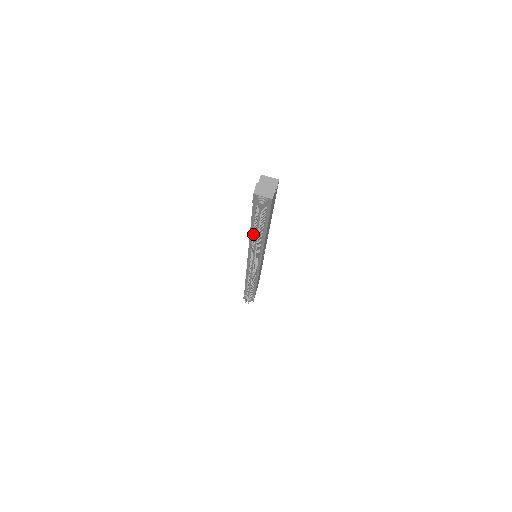
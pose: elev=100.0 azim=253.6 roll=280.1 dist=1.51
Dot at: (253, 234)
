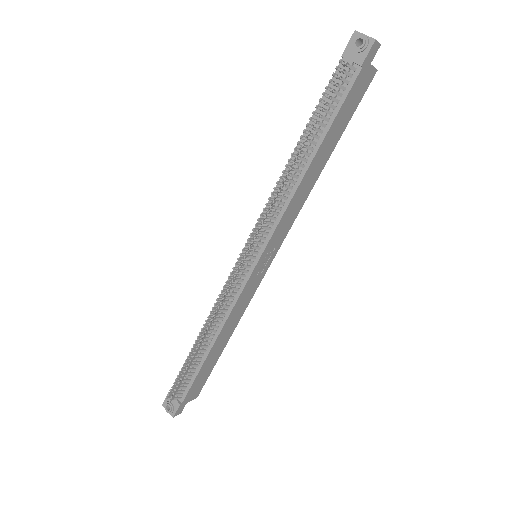
Dot at: (311, 117)
